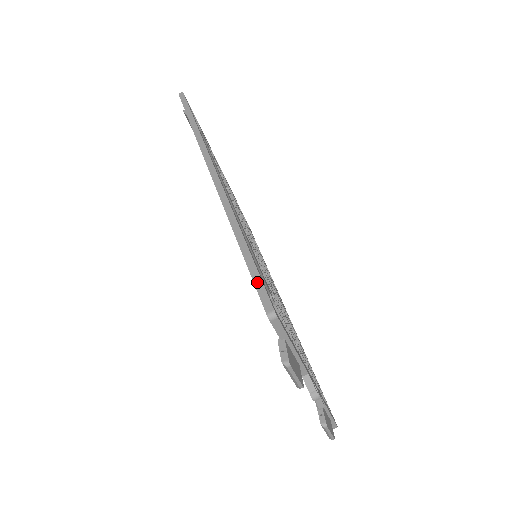
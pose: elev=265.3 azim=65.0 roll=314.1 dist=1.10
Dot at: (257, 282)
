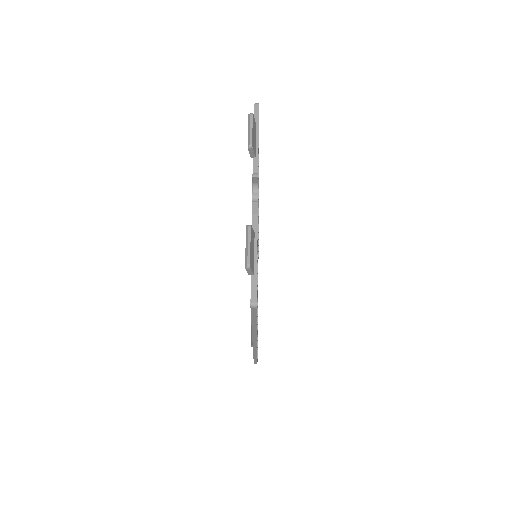
Dot at: occluded
